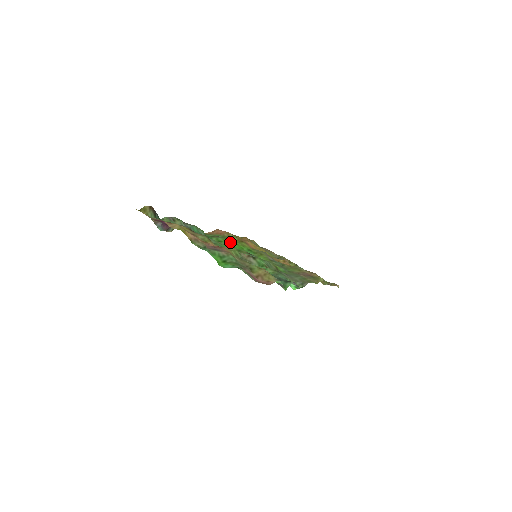
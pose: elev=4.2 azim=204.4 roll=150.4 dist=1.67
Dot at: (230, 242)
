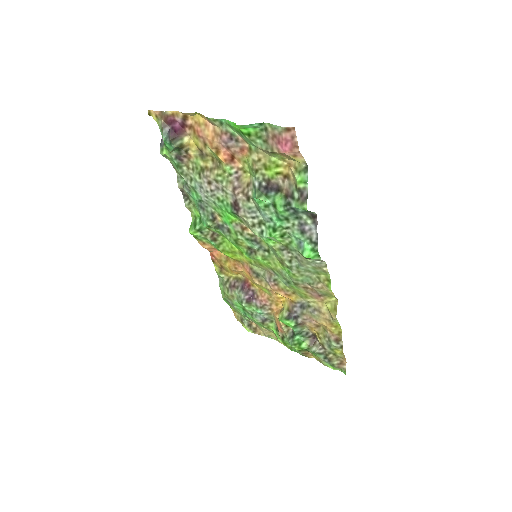
Dot at: occluded
